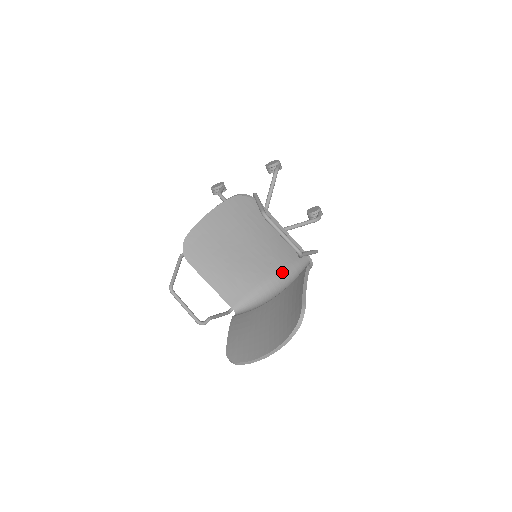
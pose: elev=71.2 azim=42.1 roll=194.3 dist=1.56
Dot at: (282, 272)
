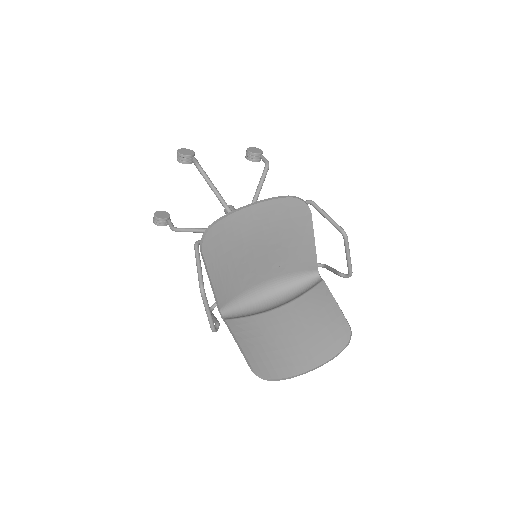
Dot at: (282, 278)
